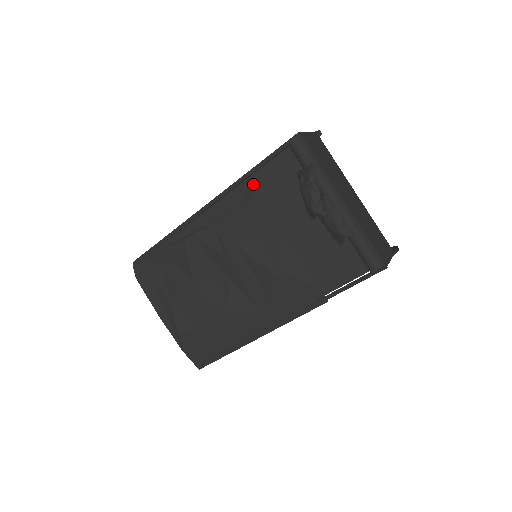
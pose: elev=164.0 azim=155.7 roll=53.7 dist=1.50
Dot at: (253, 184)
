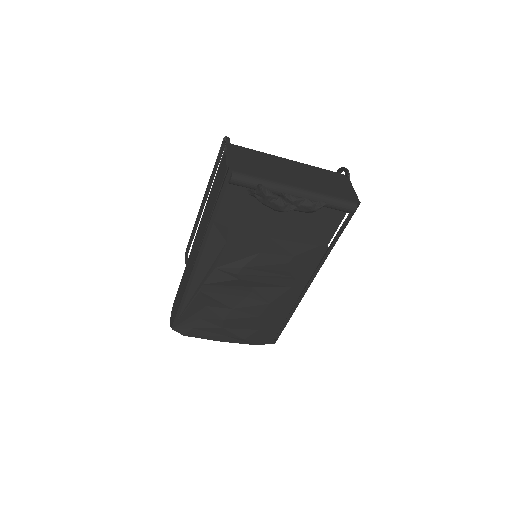
Dot at: (220, 222)
